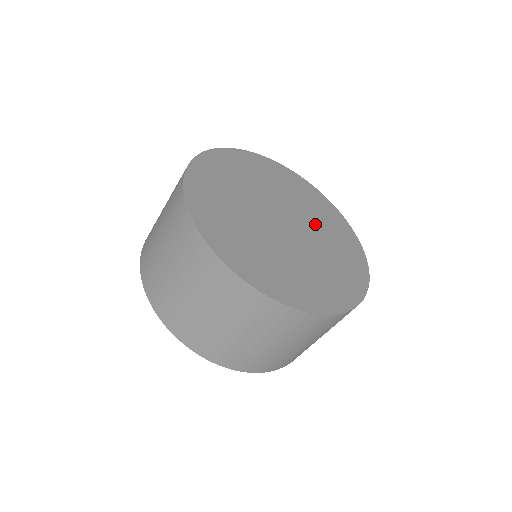
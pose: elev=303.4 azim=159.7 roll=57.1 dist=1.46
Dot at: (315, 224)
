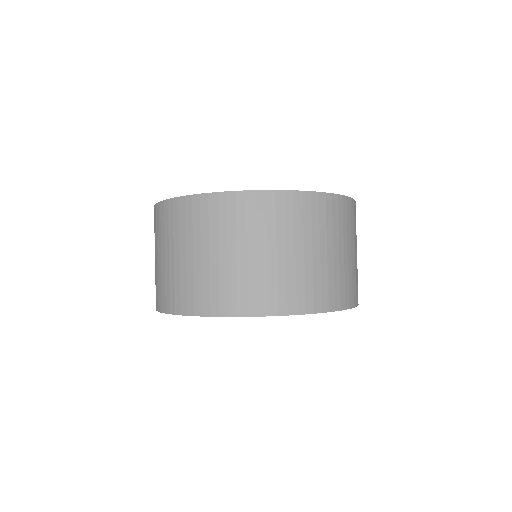
Dot at: occluded
